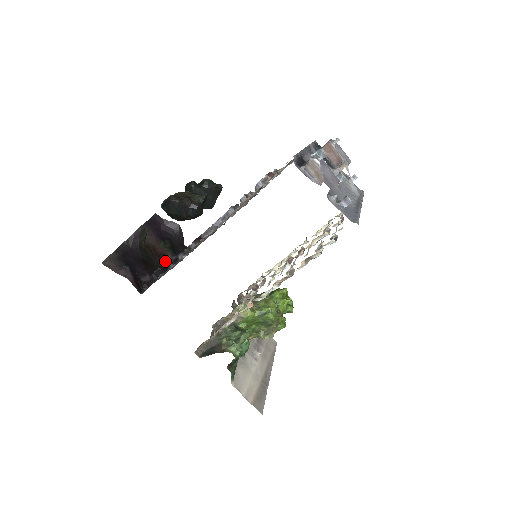
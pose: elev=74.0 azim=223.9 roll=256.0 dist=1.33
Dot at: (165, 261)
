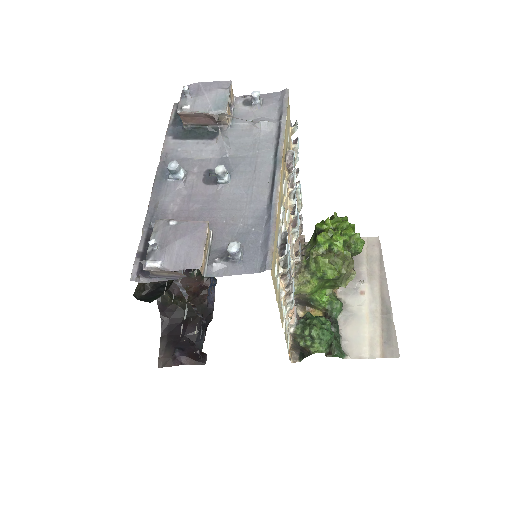
Dot at: (206, 293)
